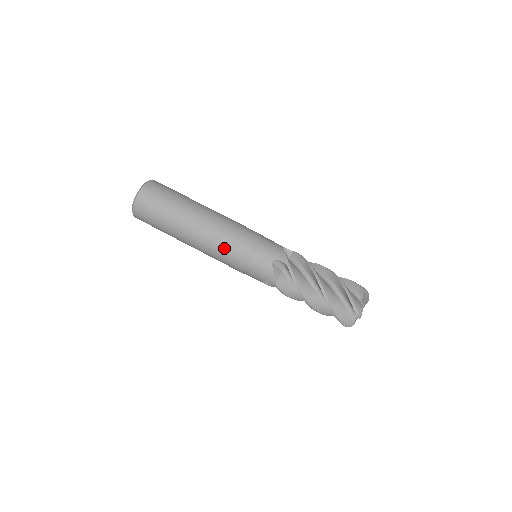
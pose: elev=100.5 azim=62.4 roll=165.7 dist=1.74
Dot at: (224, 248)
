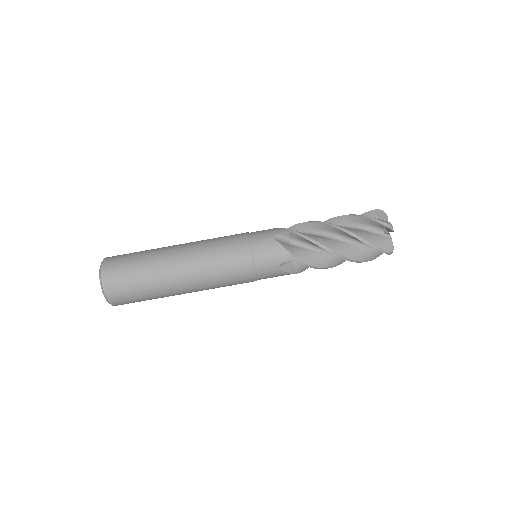
Dot at: (220, 258)
